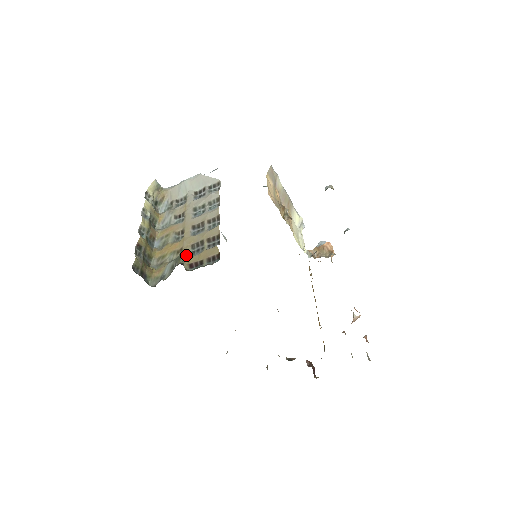
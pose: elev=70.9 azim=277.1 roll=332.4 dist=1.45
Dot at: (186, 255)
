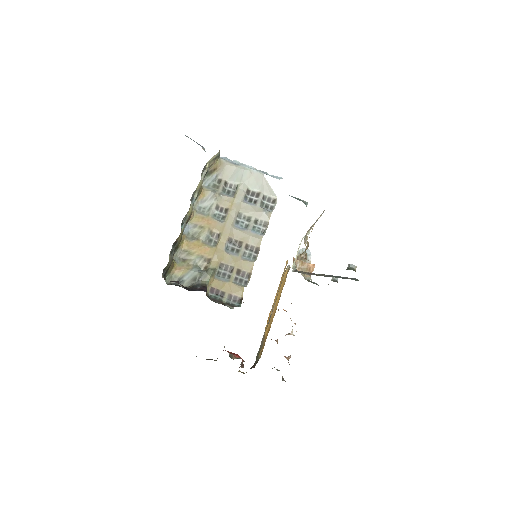
Dot at: (212, 275)
